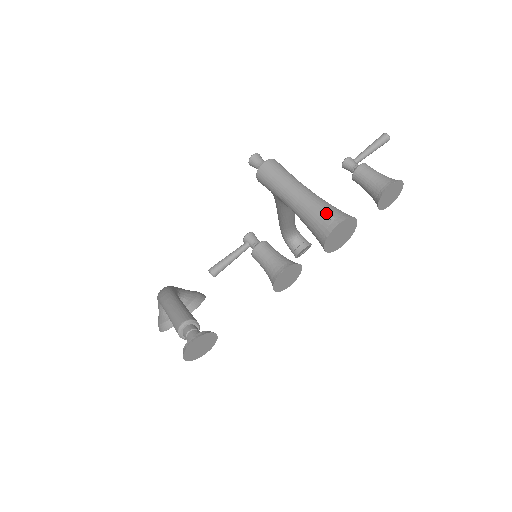
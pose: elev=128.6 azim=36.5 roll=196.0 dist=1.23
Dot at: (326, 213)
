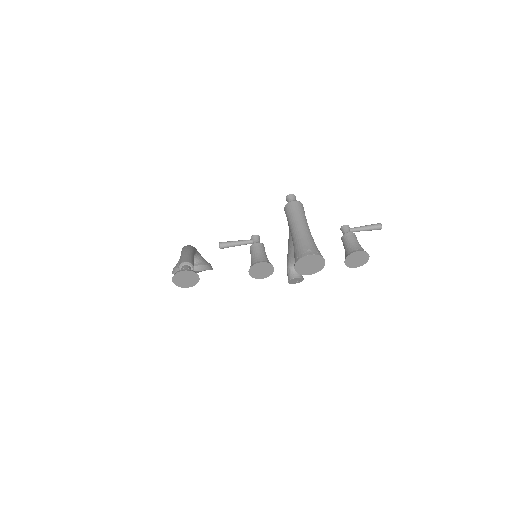
Dot at: (308, 246)
